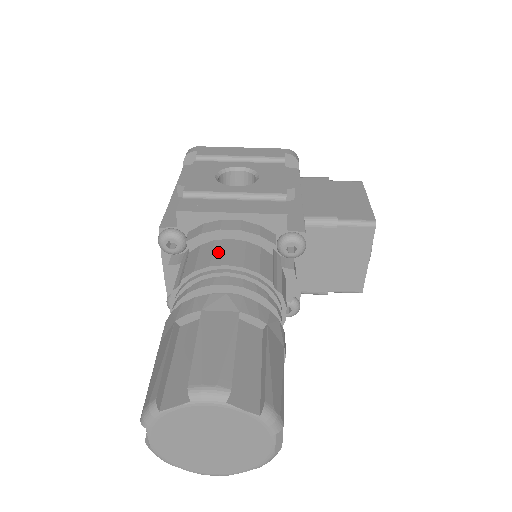
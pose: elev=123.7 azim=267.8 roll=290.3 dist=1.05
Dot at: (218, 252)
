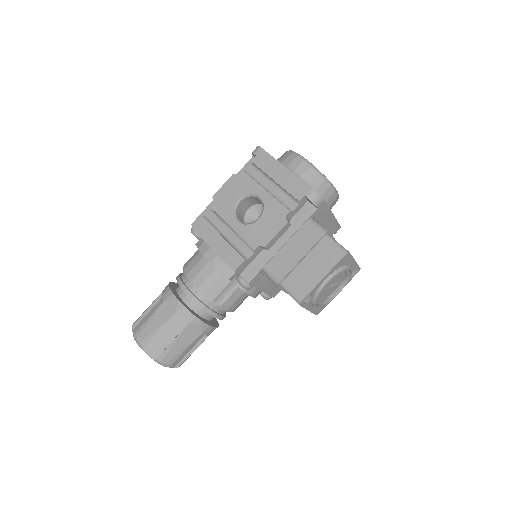
Dot at: (197, 267)
